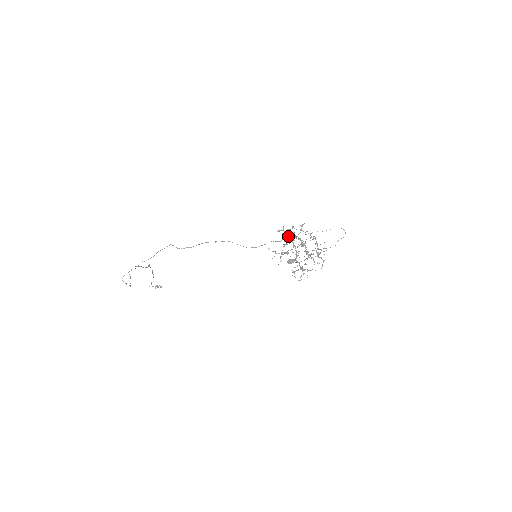
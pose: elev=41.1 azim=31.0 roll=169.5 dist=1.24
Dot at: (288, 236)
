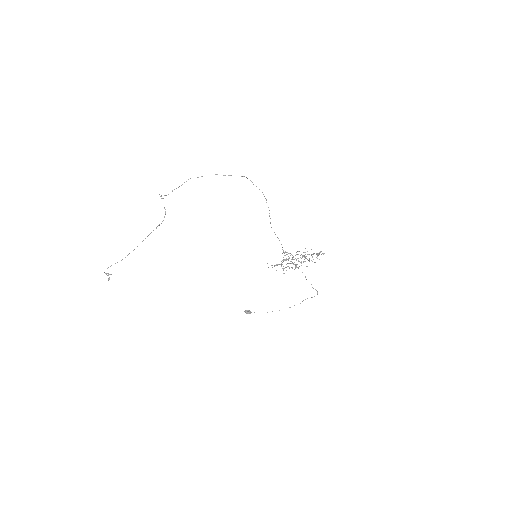
Dot at: occluded
